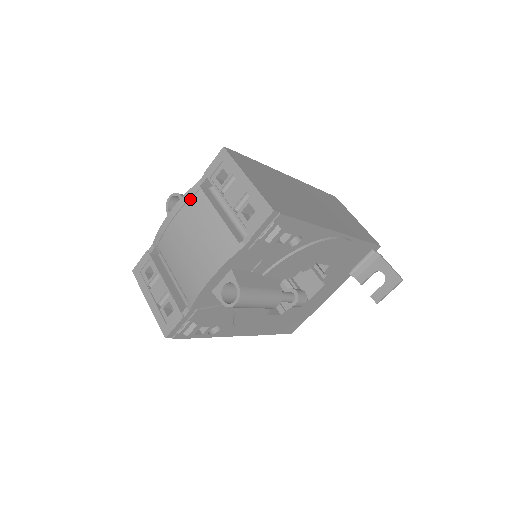
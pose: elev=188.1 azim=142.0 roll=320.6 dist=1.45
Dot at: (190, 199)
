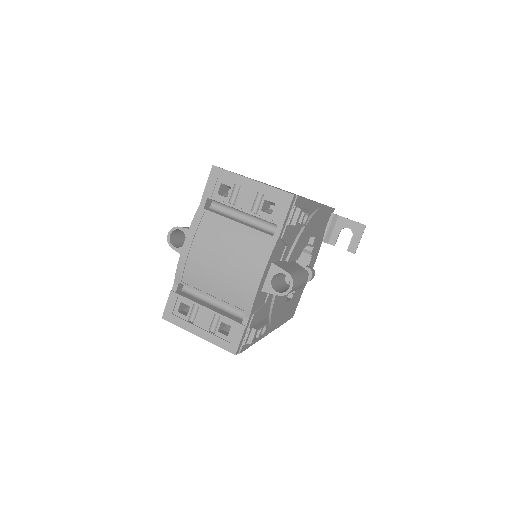
Dot at: (200, 223)
